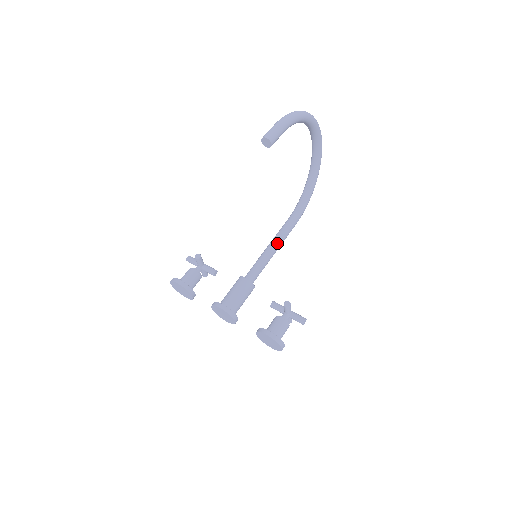
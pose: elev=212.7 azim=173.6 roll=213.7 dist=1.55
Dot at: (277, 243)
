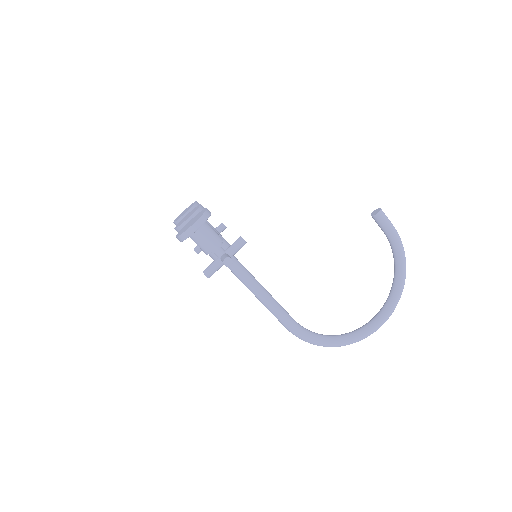
Dot at: (269, 294)
